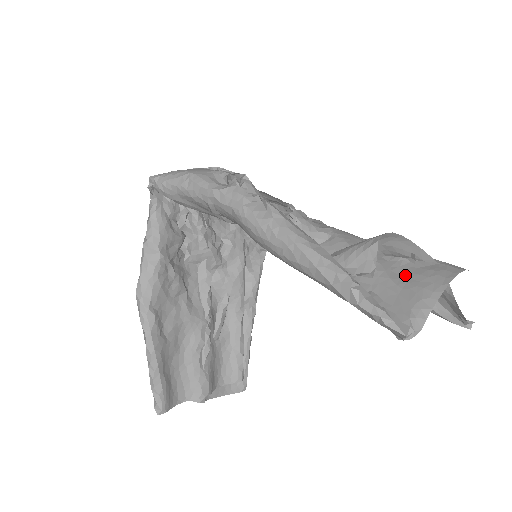
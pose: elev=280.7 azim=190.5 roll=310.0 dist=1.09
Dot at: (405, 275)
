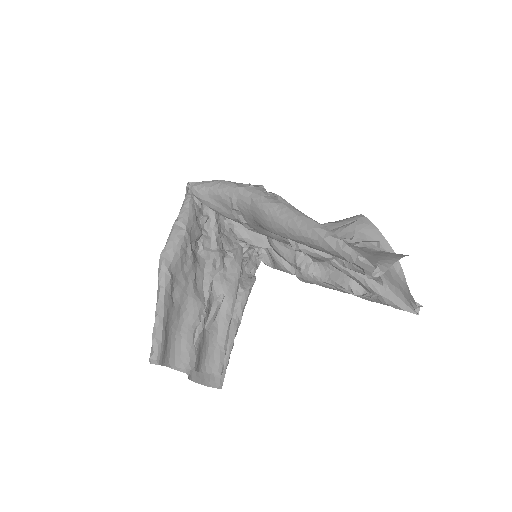
Dot at: (373, 253)
